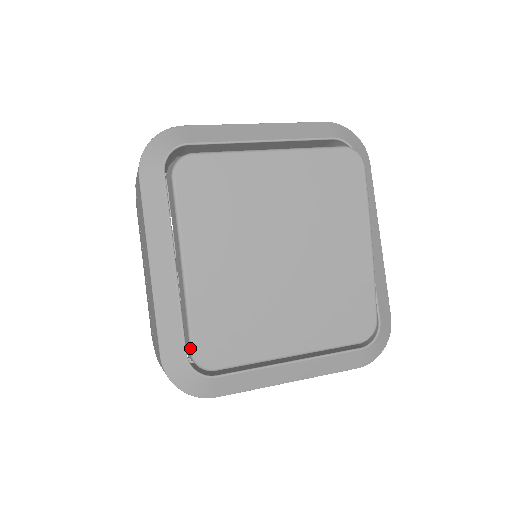
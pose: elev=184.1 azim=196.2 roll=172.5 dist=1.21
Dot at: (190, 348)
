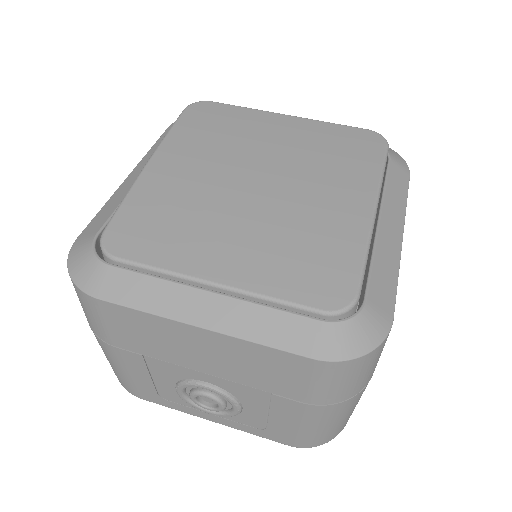
Dot at: (106, 226)
